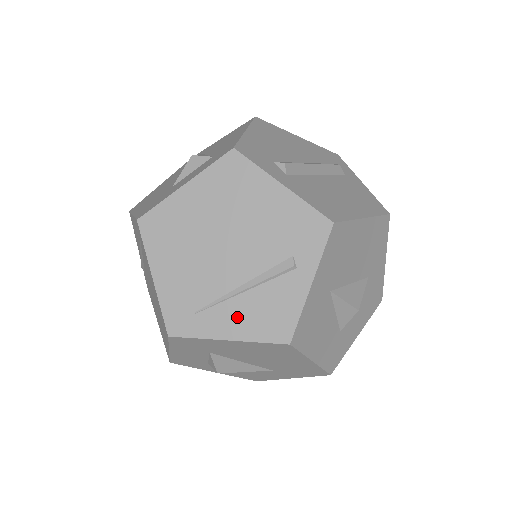
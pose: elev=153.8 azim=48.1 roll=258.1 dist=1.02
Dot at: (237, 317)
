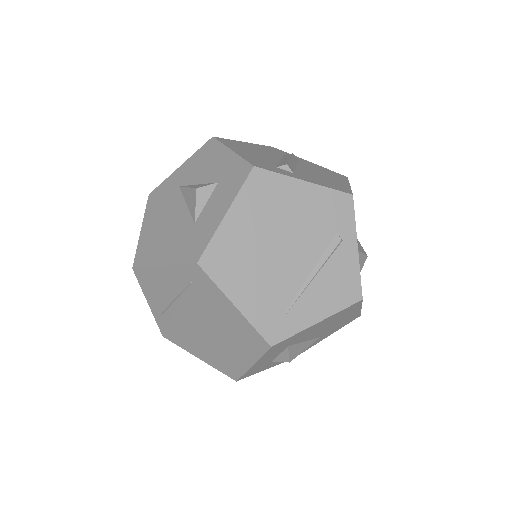
Dot at: (317, 300)
